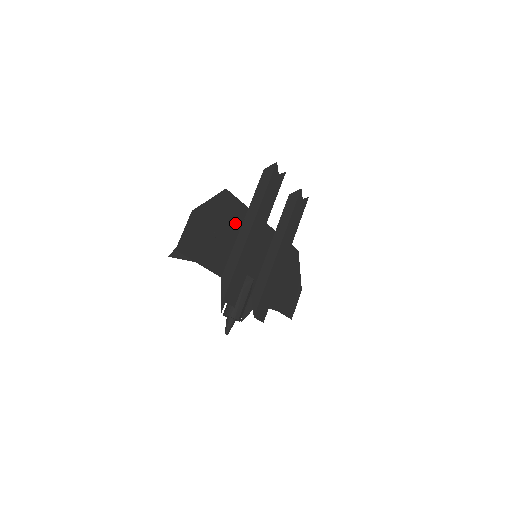
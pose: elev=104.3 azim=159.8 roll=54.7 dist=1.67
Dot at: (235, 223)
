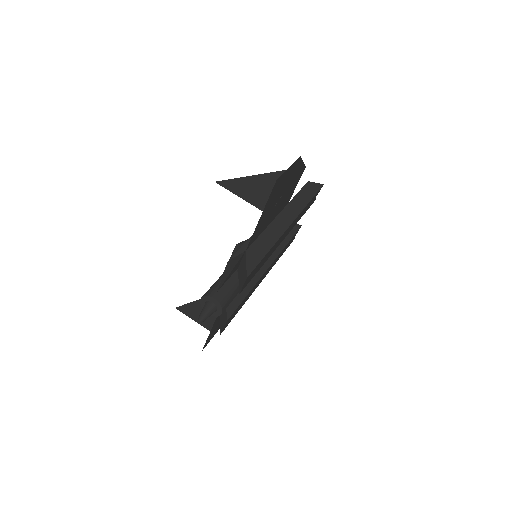
Dot at: (281, 206)
